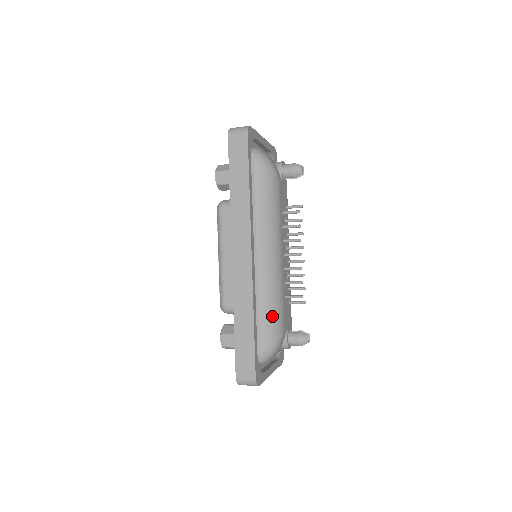
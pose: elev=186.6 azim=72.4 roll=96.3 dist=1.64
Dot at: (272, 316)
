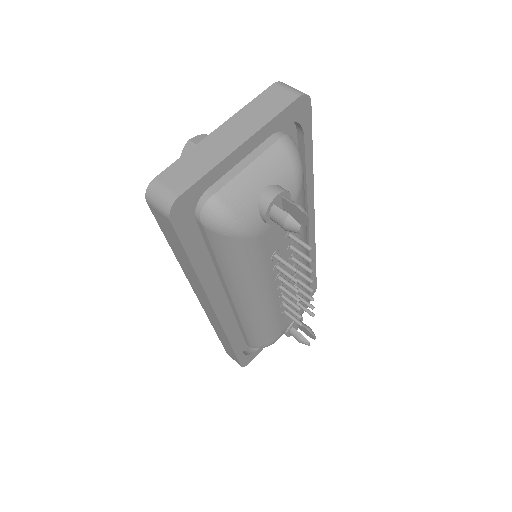
Dot at: (259, 335)
